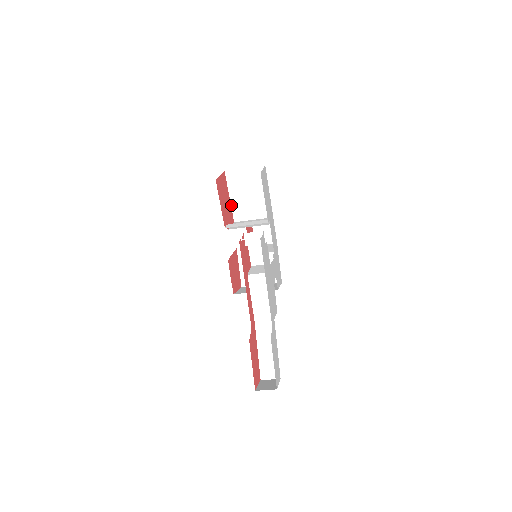
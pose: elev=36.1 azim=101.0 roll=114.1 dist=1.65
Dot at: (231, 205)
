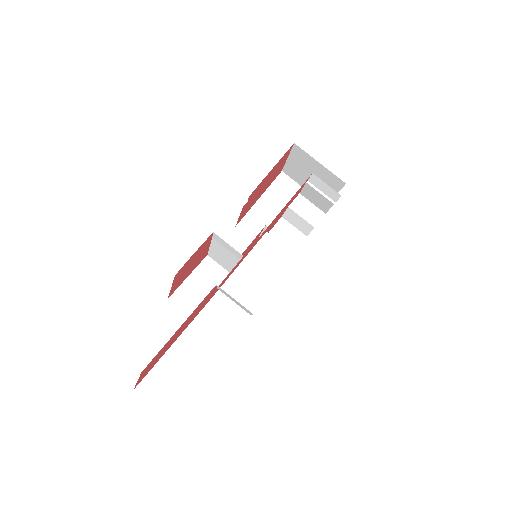
Dot at: (252, 207)
